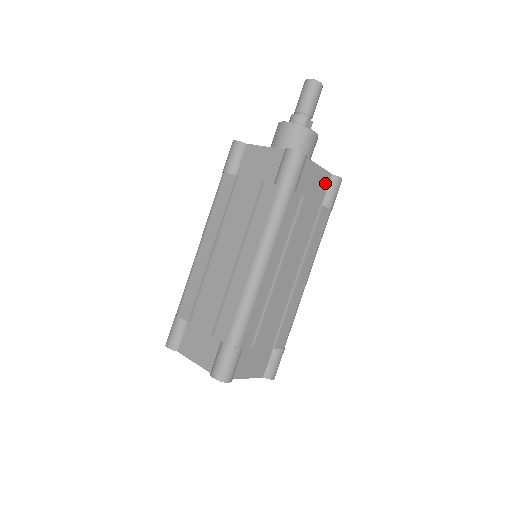
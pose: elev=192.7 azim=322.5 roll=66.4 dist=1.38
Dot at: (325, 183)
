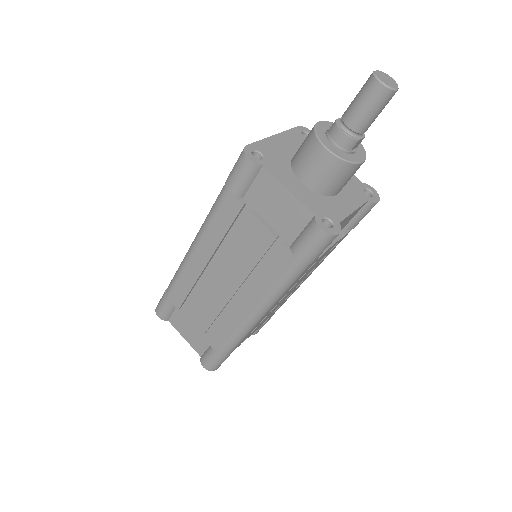
Dot at: (356, 212)
